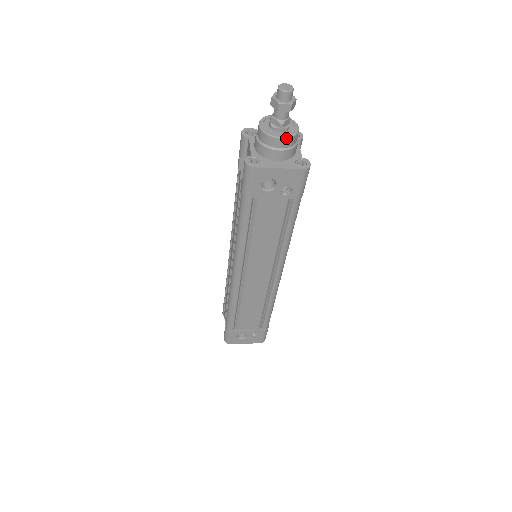
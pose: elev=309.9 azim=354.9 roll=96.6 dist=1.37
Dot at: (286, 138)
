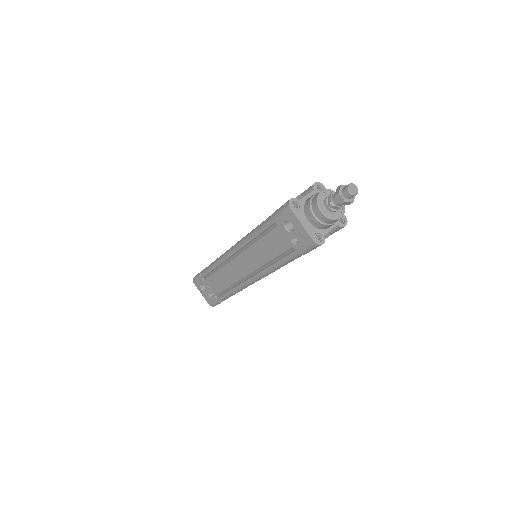
Dot at: (324, 215)
